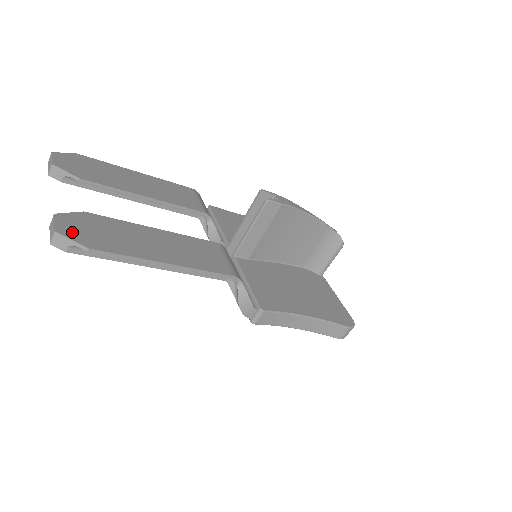
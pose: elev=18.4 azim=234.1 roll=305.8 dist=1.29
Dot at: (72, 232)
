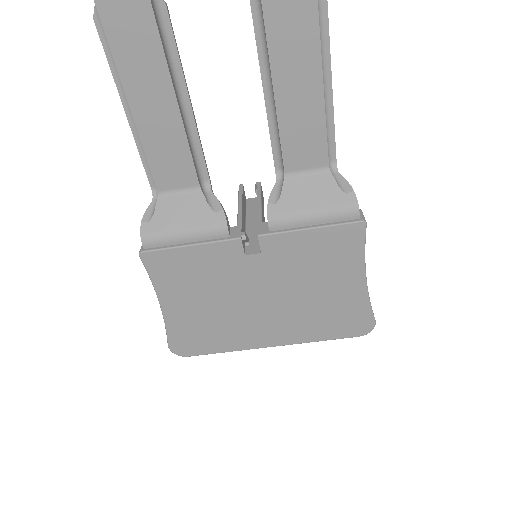
Dot at: out of frame
